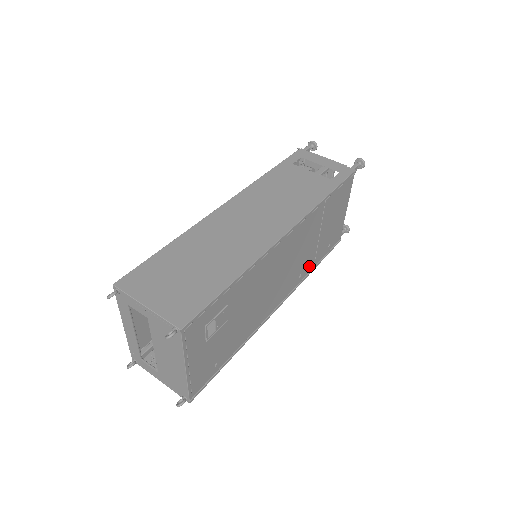
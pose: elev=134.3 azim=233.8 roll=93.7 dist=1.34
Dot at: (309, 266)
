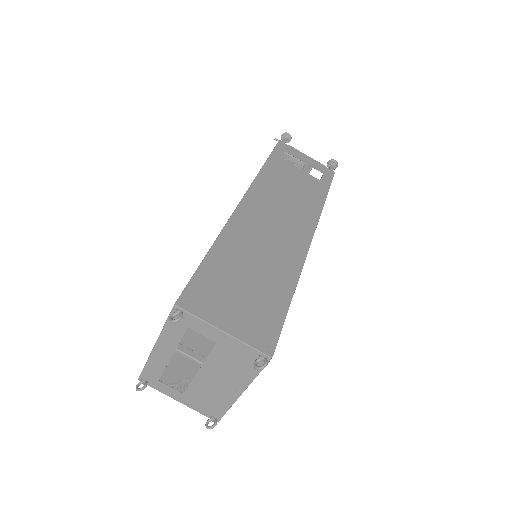
Dot at: occluded
